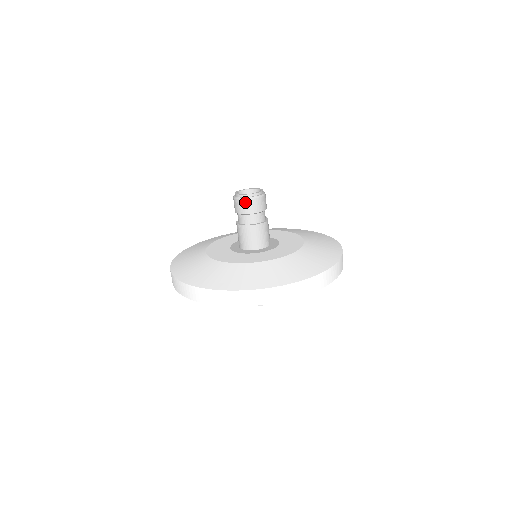
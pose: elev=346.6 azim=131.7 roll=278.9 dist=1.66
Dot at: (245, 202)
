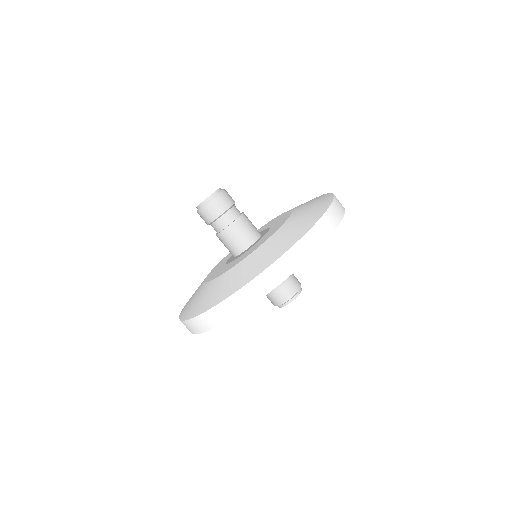
Dot at: (205, 209)
